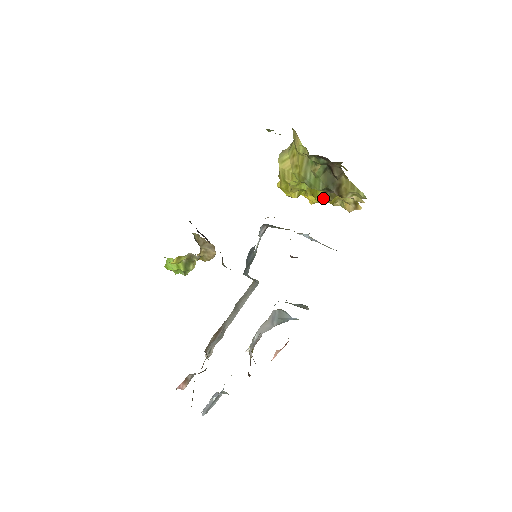
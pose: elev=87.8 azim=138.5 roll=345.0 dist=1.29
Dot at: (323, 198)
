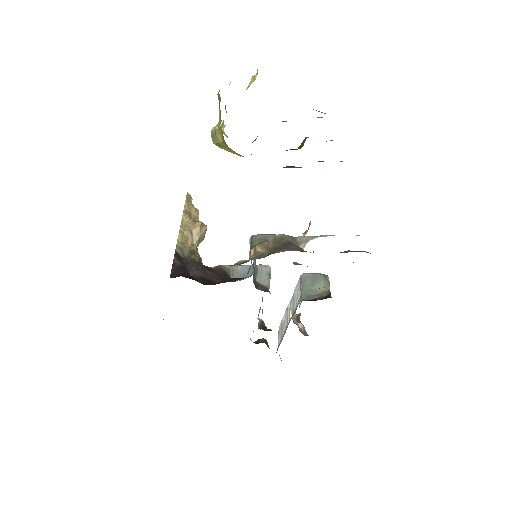
Dot at: occluded
